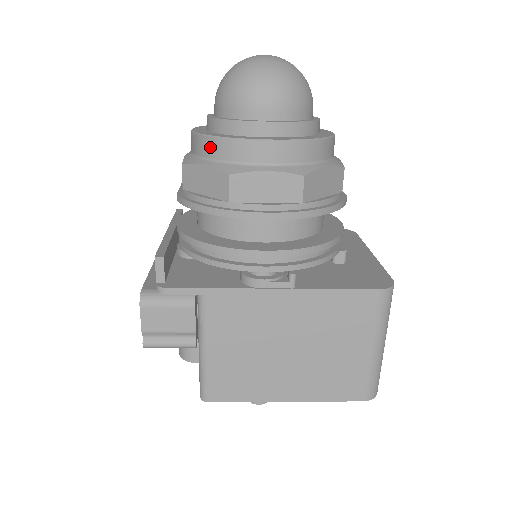
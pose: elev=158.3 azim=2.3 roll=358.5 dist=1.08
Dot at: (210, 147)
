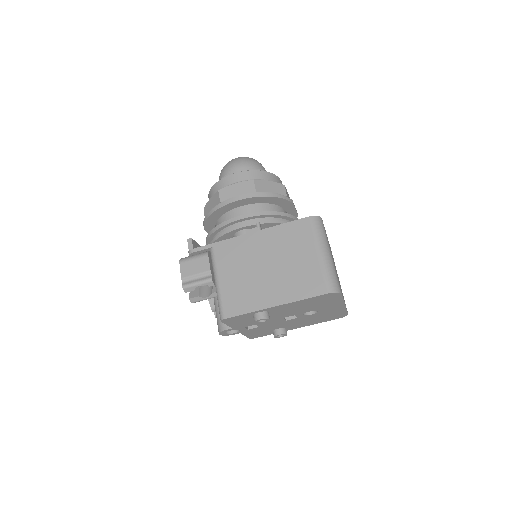
Dot at: (213, 191)
